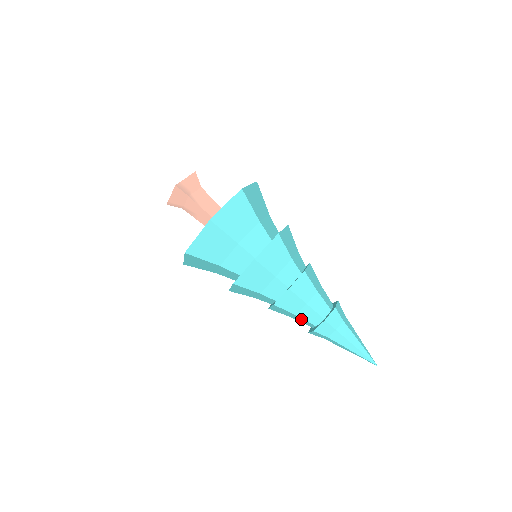
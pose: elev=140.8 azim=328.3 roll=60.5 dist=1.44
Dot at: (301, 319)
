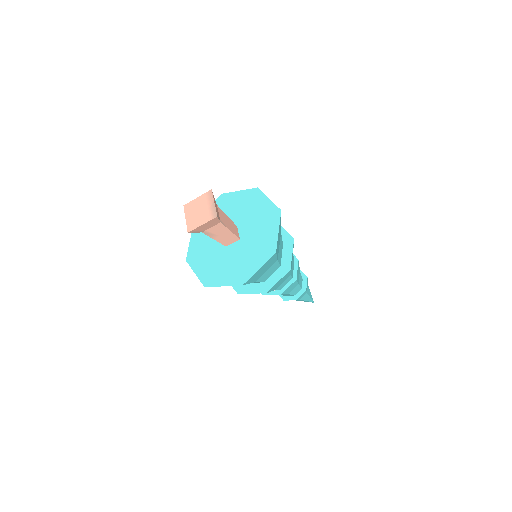
Dot at: occluded
